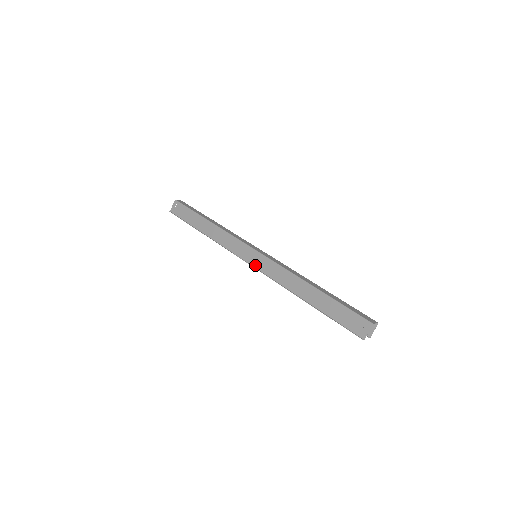
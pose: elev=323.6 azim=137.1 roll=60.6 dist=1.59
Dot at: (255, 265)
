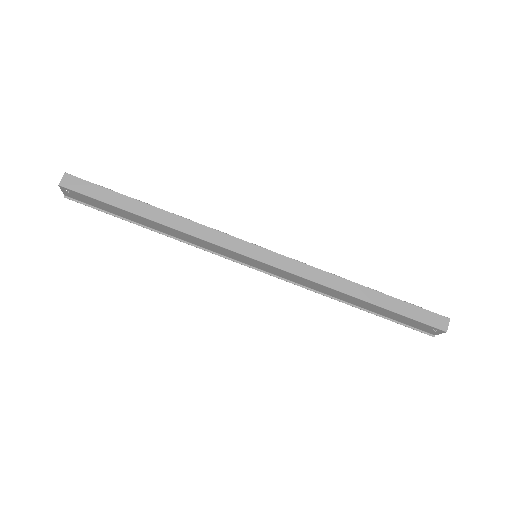
Dot at: (262, 270)
